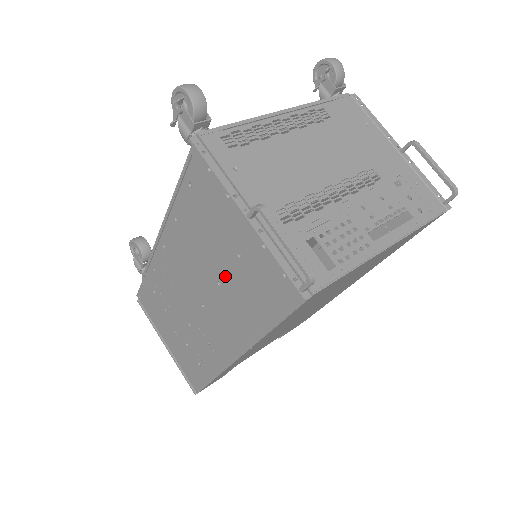
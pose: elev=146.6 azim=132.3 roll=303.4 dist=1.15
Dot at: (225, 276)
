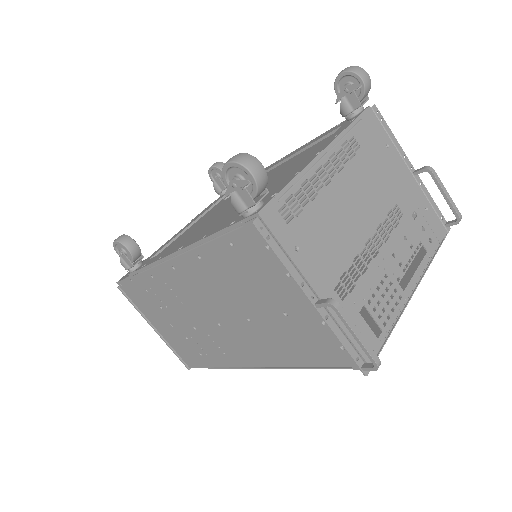
Dot at: (260, 319)
